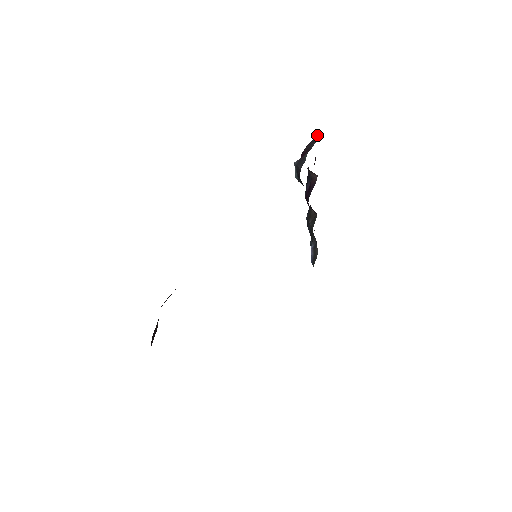
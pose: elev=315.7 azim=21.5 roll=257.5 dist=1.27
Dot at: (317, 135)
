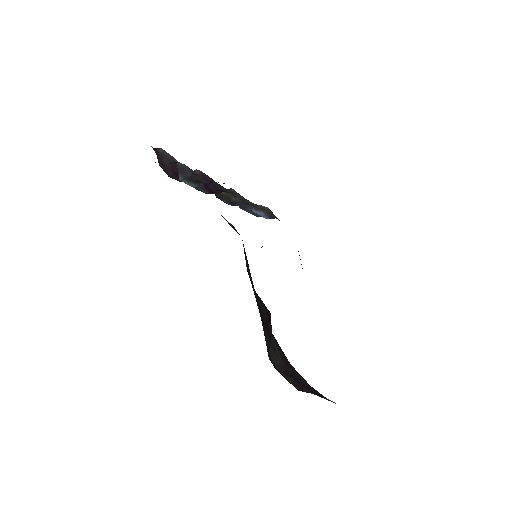
Dot at: (156, 151)
